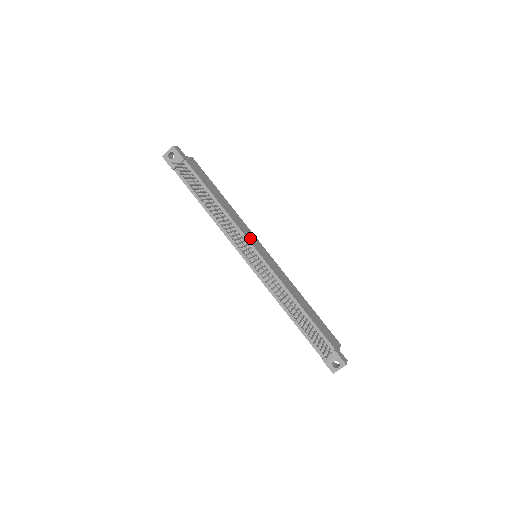
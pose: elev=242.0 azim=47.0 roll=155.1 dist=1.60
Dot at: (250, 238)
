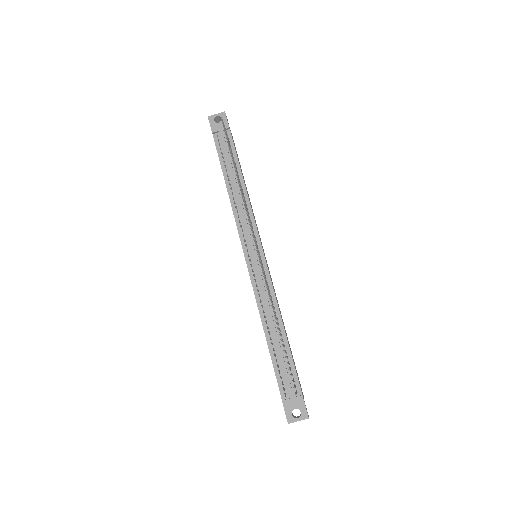
Dot at: occluded
